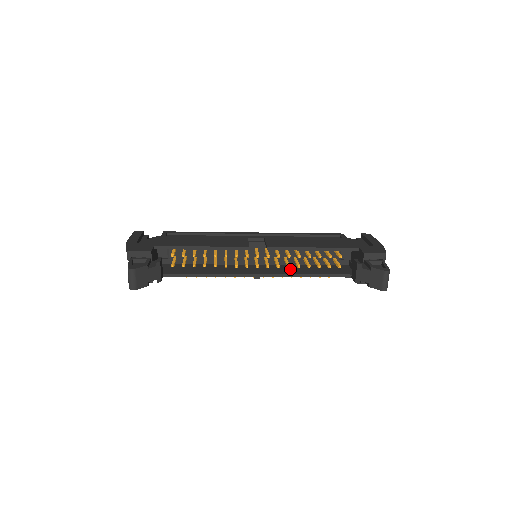
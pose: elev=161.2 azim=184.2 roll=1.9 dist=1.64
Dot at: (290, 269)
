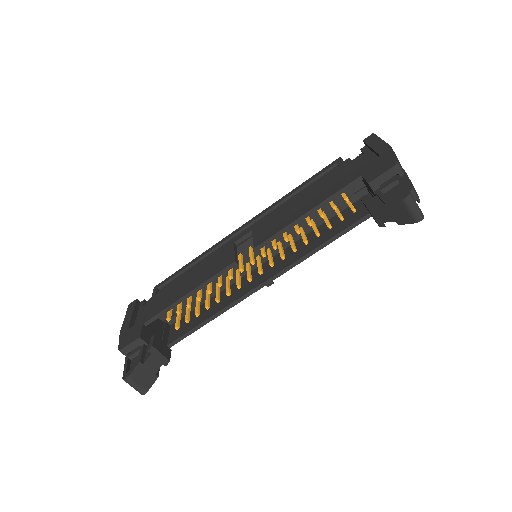
Dot at: (301, 247)
